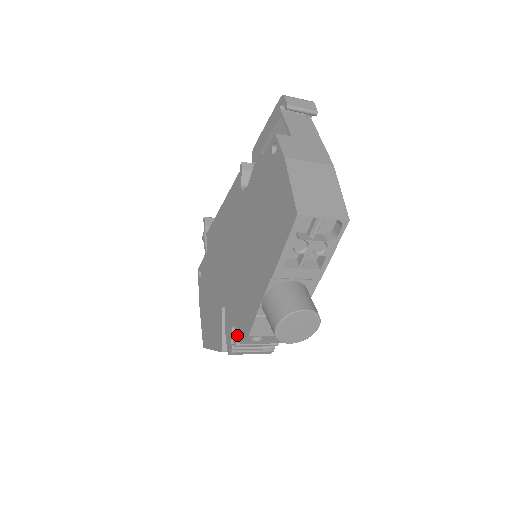
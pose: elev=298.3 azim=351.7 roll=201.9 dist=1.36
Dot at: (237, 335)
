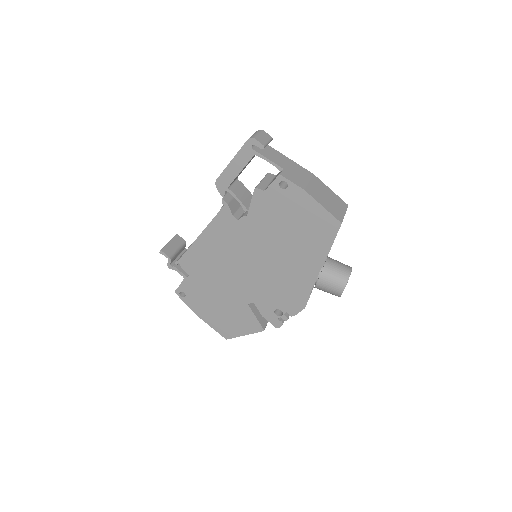
Dot at: (284, 313)
